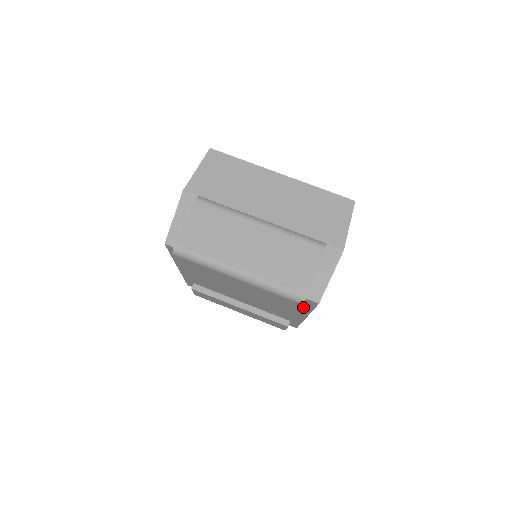
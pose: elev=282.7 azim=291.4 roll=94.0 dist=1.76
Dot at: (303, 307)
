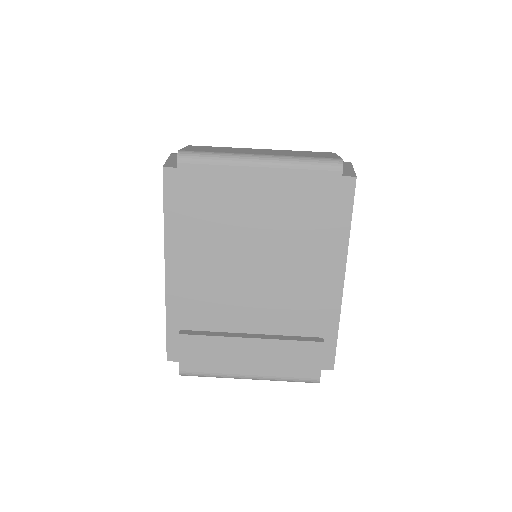
Dot at: (338, 226)
